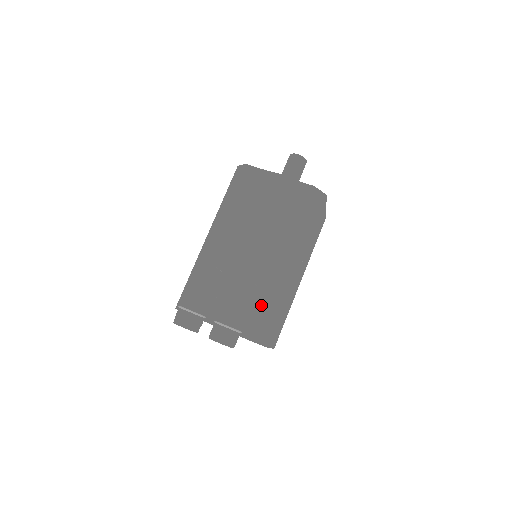
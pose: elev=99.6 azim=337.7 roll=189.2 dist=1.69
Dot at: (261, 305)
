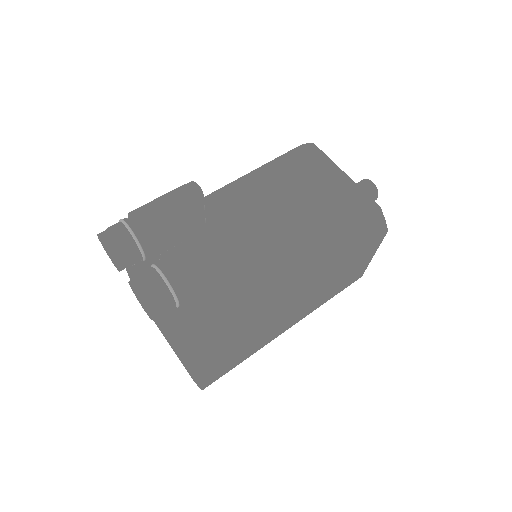
Dot at: (227, 300)
